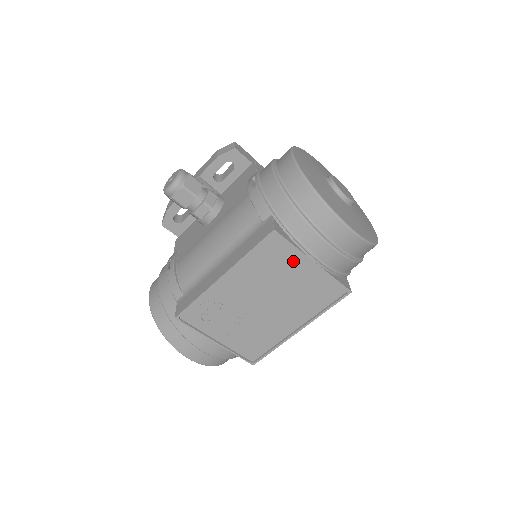
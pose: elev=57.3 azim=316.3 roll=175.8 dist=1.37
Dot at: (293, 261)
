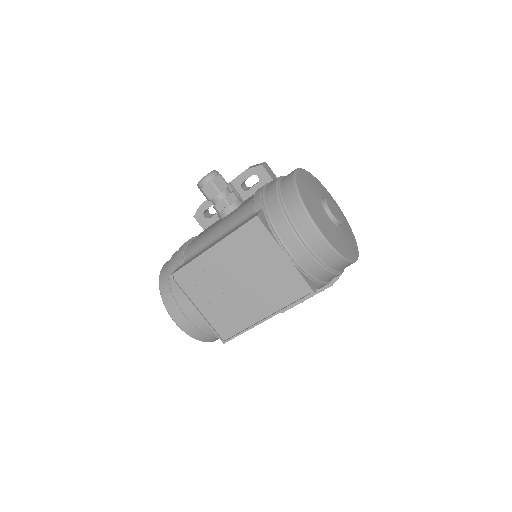
Dot at: (269, 249)
